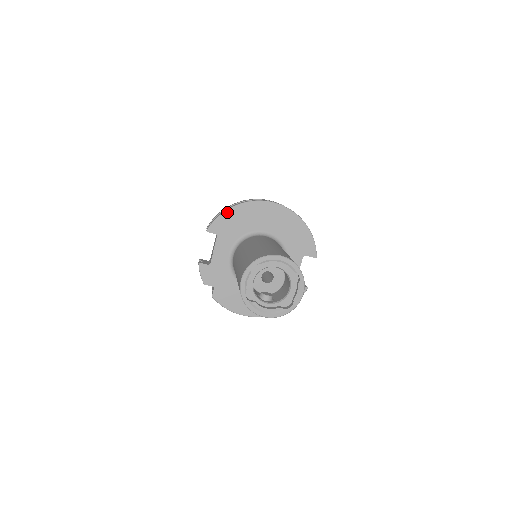
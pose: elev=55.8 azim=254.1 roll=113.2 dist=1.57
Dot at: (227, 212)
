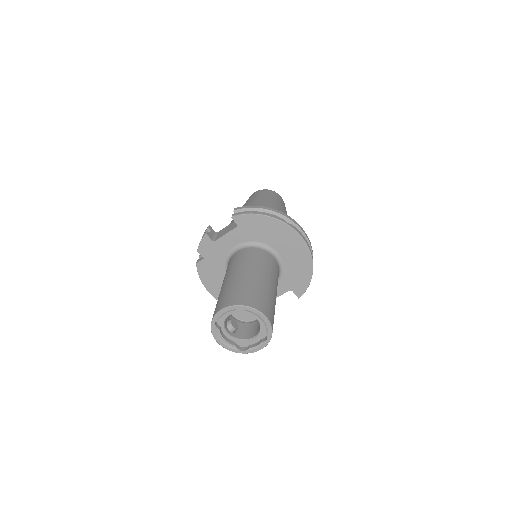
Dot at: (260, 216)
